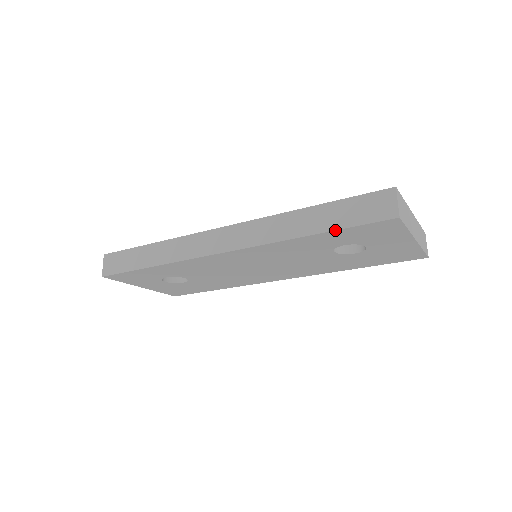
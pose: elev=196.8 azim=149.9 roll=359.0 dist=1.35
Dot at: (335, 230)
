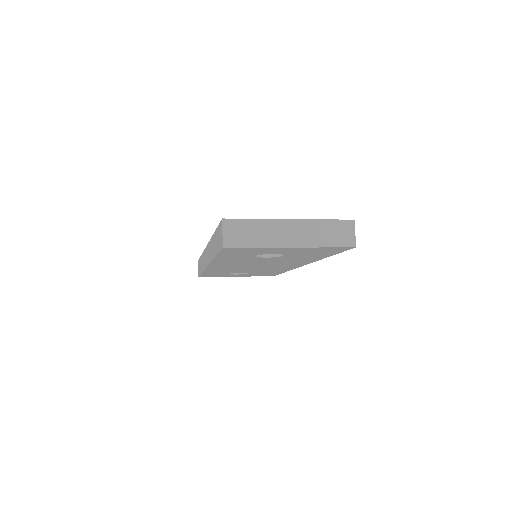
Dot at: (216, 255)
